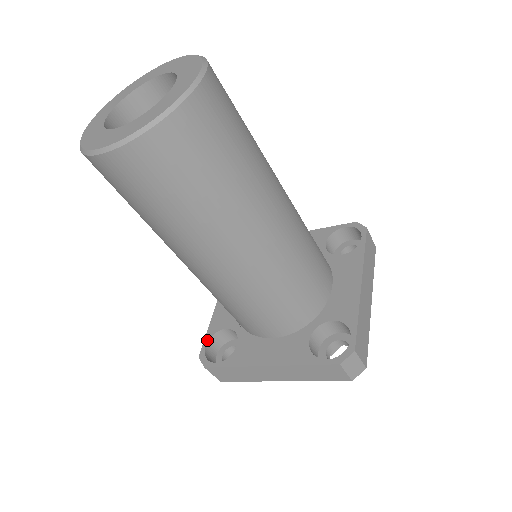
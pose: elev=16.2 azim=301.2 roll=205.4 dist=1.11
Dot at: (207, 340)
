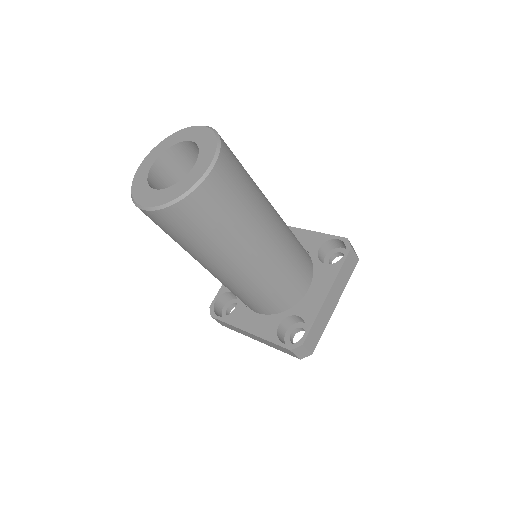
Dot at: (218, 296)
